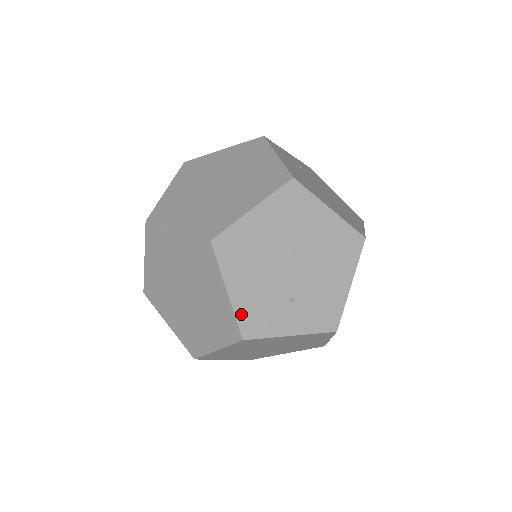
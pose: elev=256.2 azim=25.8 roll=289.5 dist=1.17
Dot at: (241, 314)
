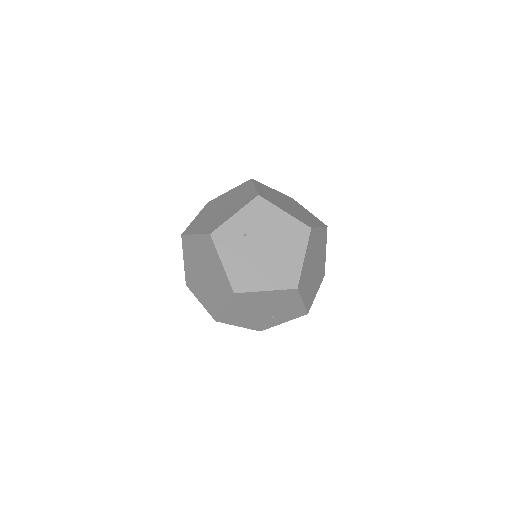
Dot at: (252, 328)
